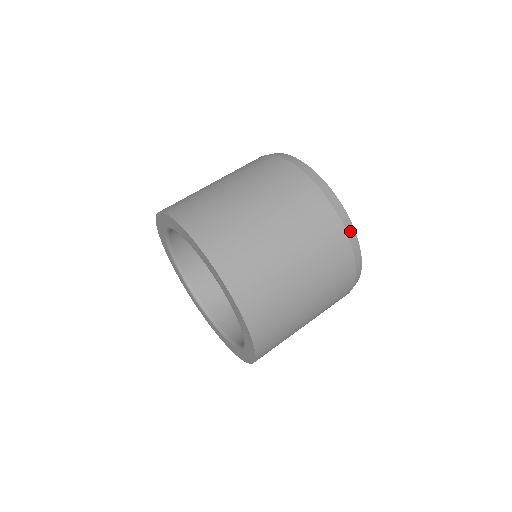
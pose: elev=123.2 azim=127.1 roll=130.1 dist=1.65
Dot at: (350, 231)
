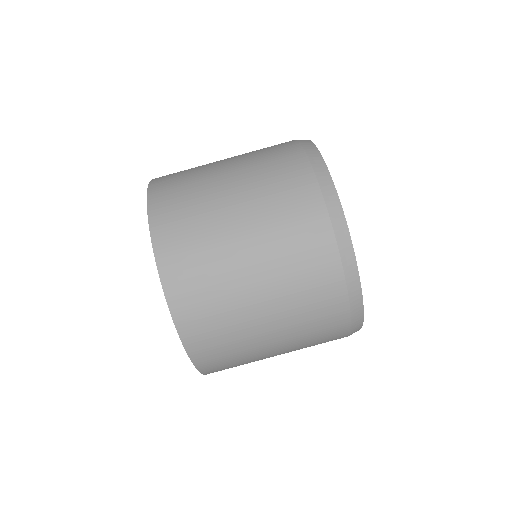
Dot at: occluded
